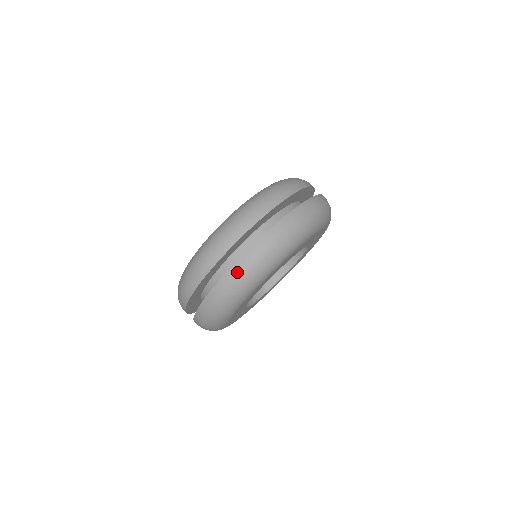
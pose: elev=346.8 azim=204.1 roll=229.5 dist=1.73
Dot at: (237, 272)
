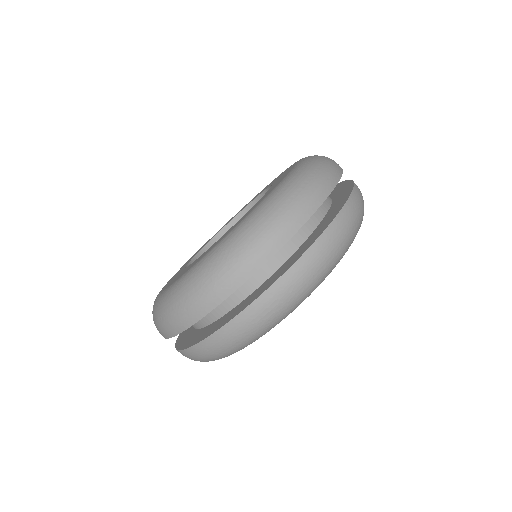
Dot at: (289, 283)
